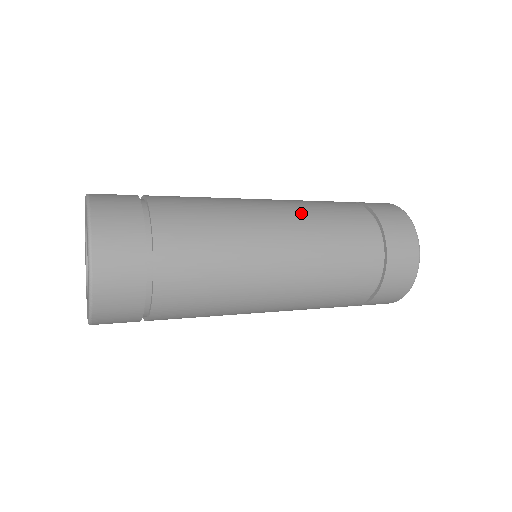
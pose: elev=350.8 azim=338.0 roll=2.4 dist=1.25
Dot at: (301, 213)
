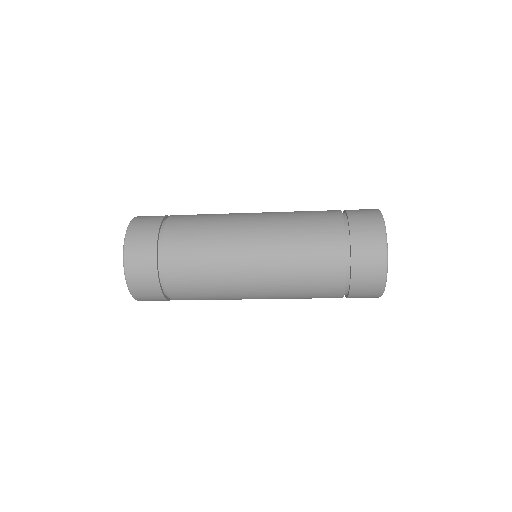
Dot at: (277, 243)
